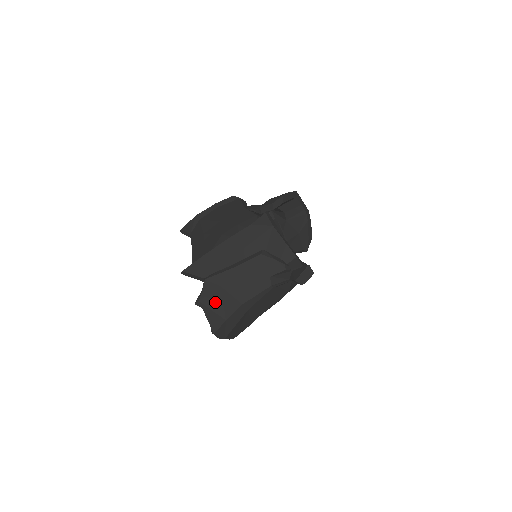
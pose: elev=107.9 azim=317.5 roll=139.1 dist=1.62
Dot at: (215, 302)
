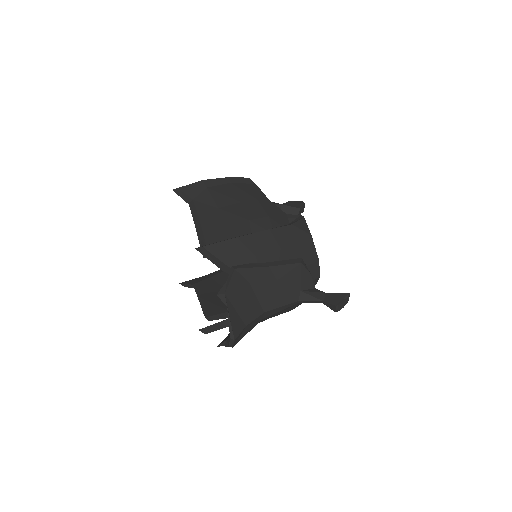
Dot at: (240, 300)
